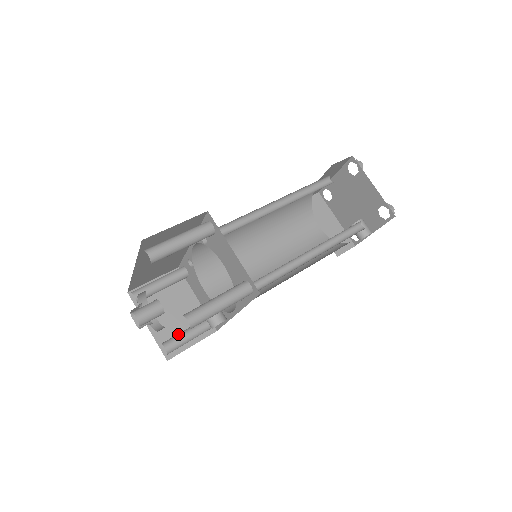
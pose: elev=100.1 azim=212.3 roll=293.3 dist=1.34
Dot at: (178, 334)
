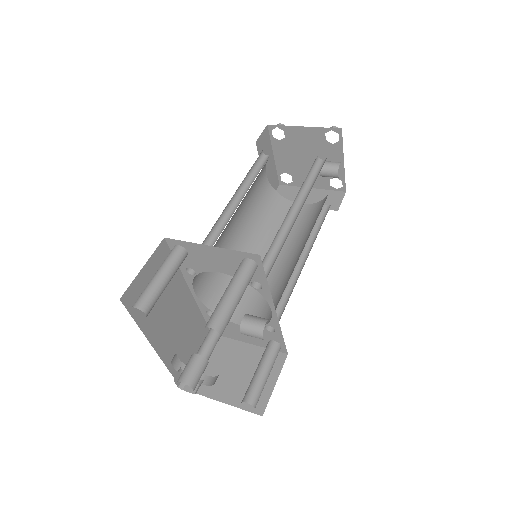
Dot at: (250, 382)
